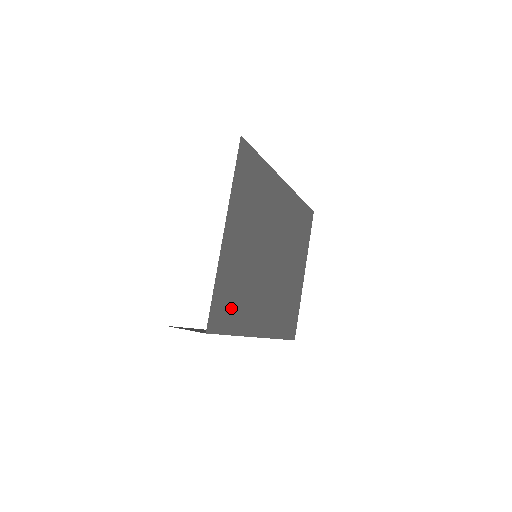
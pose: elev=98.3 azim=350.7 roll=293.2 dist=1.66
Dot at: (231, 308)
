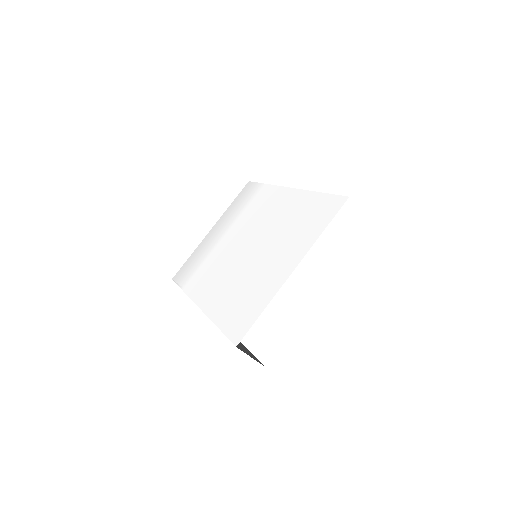
Dot at: occluded
